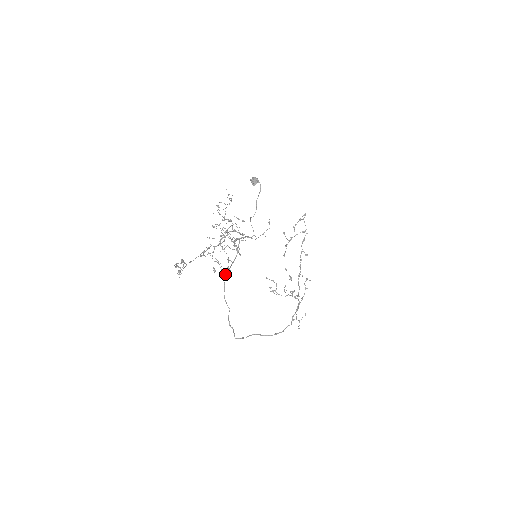
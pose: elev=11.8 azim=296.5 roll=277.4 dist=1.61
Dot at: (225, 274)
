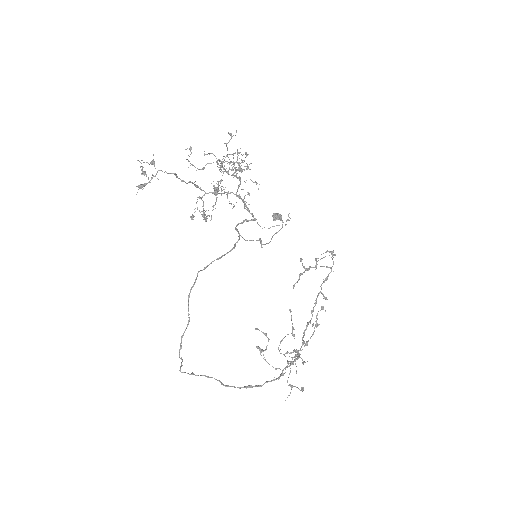
Dot at: occluded
